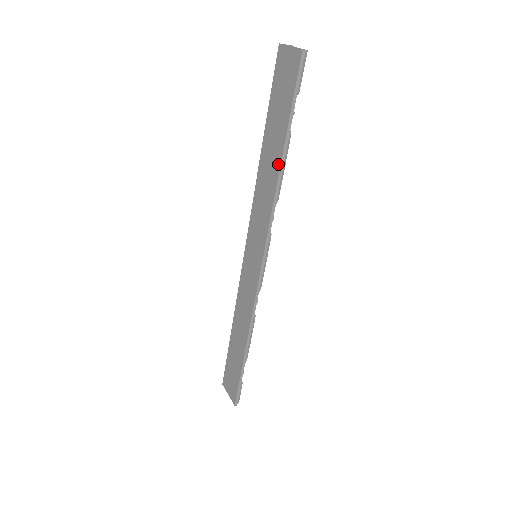
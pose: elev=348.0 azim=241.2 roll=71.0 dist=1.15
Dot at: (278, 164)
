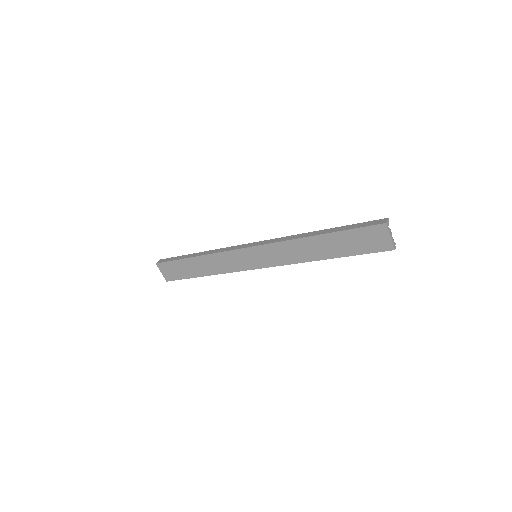
Dot at: (323, 258)
